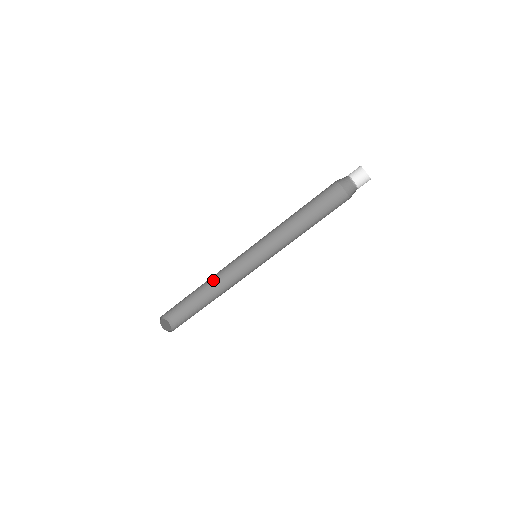
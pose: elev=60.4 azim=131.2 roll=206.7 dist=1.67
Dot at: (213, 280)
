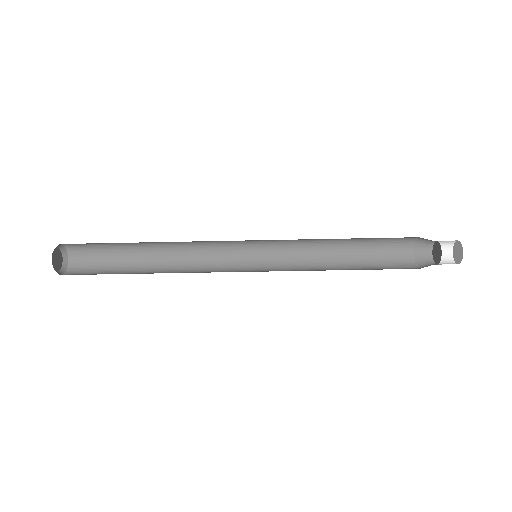
Dot at: (172, 247)
